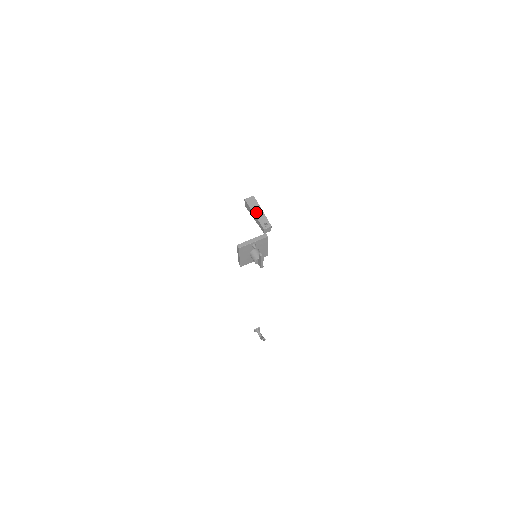
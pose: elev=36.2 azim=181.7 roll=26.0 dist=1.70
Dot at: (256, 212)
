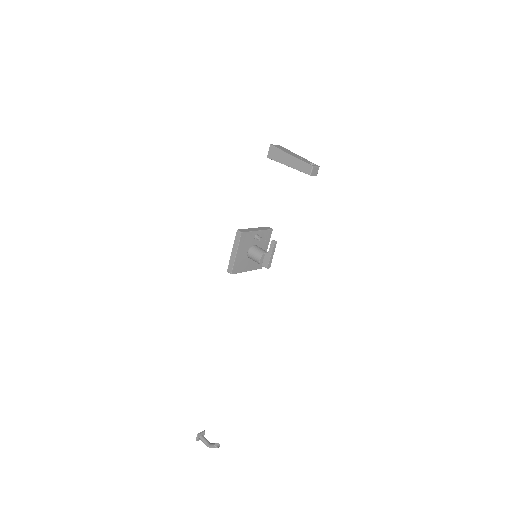
Dot at: (292, 154)
